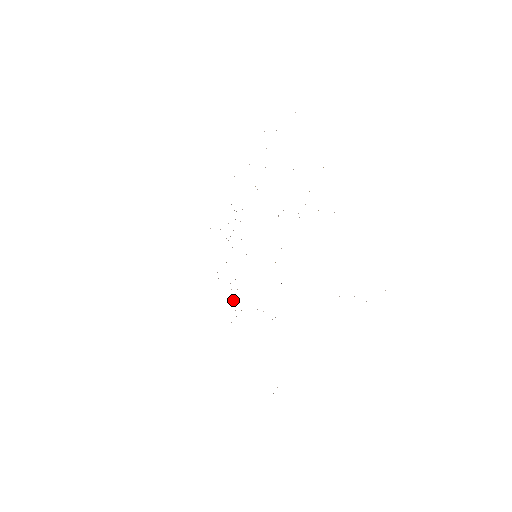
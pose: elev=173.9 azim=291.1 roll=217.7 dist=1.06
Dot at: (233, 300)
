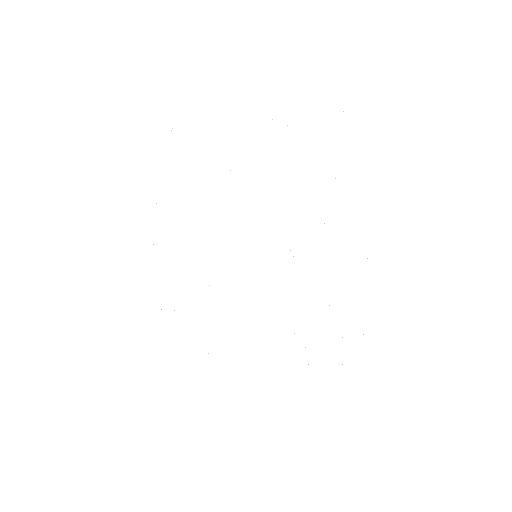
Dot at: occluded
